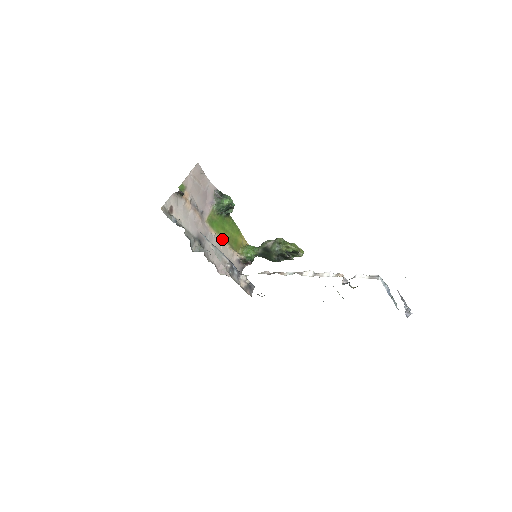
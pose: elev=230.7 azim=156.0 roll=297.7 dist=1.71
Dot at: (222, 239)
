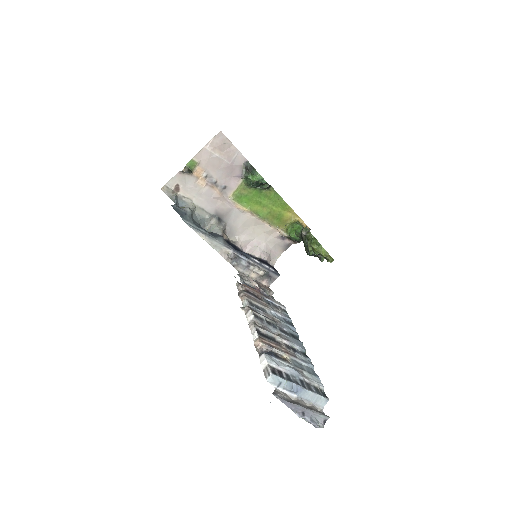
Dot at: (255, 215)
